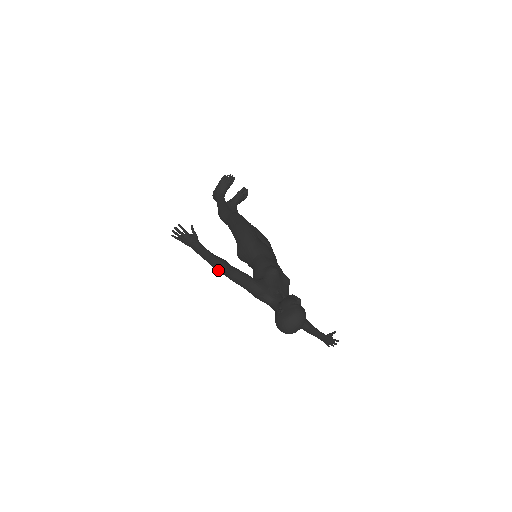
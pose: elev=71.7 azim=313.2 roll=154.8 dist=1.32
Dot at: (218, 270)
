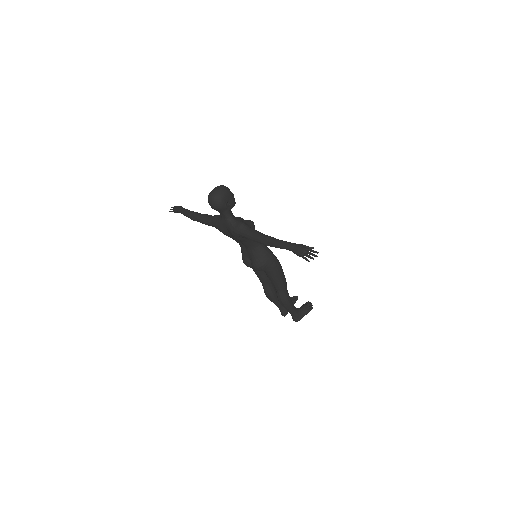
Dot at: (191, 217)
